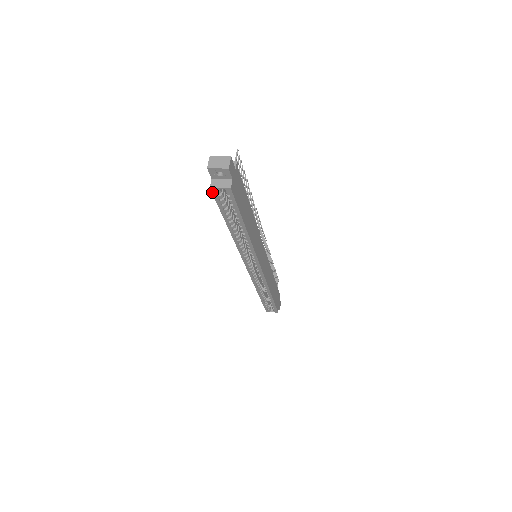
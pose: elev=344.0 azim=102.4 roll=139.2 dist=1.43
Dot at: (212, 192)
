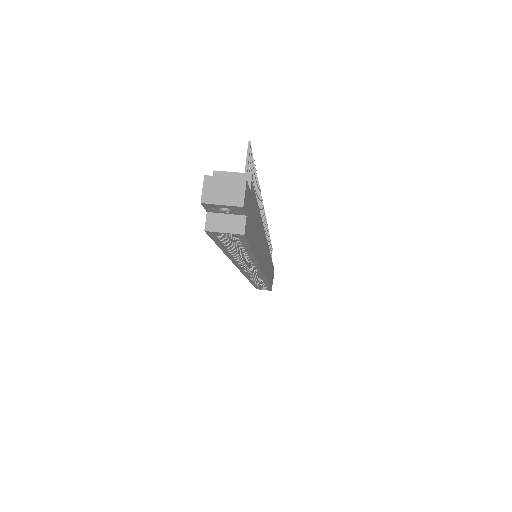
Dot at: (207, 234)
